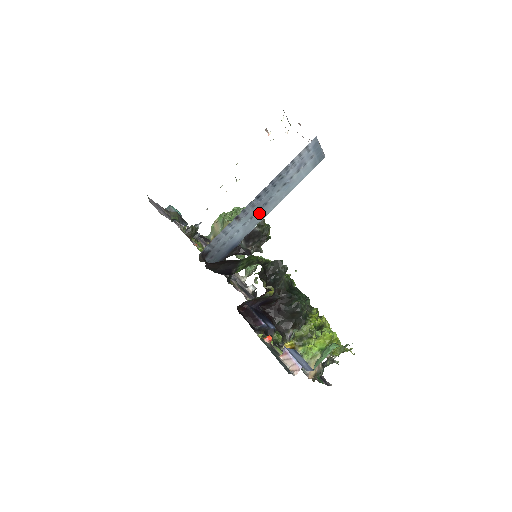
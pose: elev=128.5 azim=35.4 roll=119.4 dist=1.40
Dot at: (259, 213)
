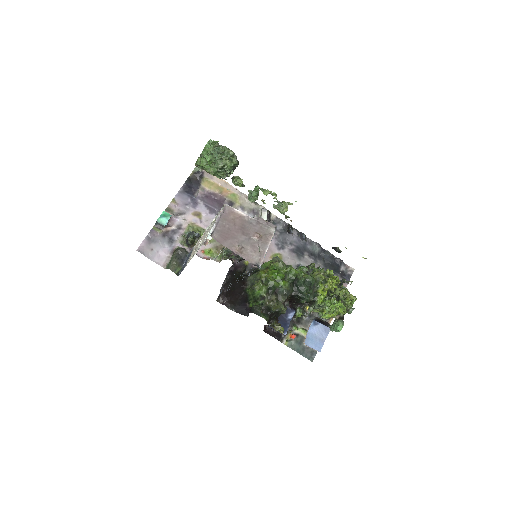
Dot at: occluded
